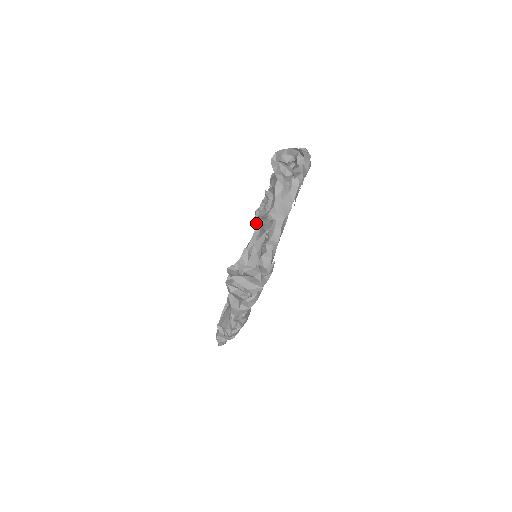
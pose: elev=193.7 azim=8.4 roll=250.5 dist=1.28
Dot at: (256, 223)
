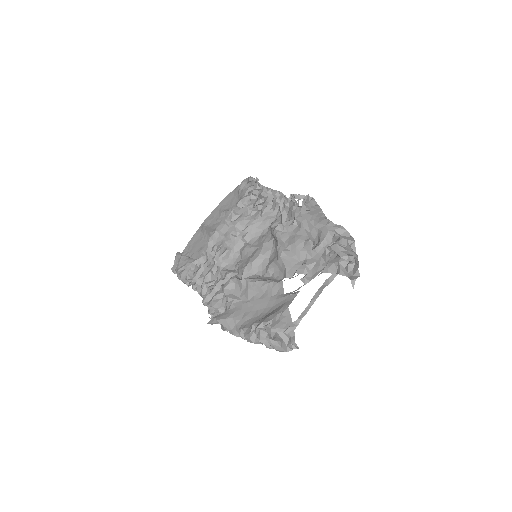
Dot at: (249, 189)
